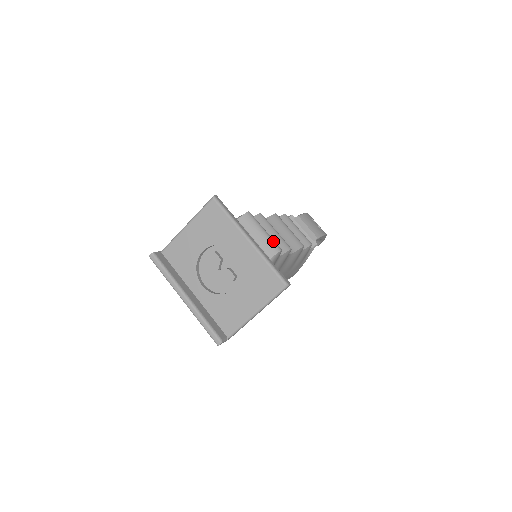
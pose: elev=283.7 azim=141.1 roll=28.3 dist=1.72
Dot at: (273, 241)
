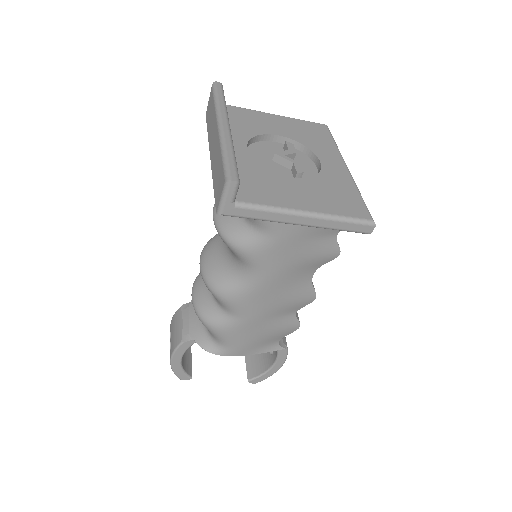
Dot at: occluded
